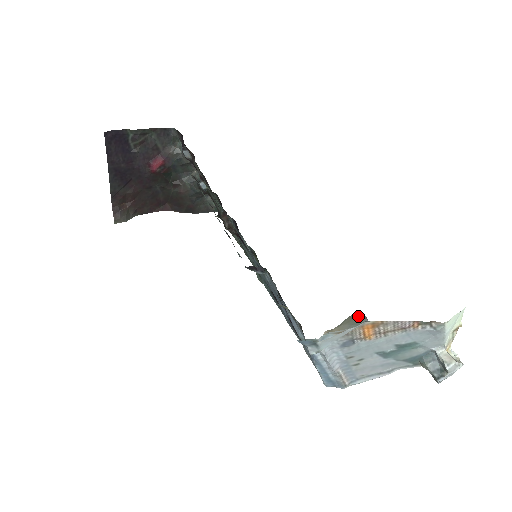
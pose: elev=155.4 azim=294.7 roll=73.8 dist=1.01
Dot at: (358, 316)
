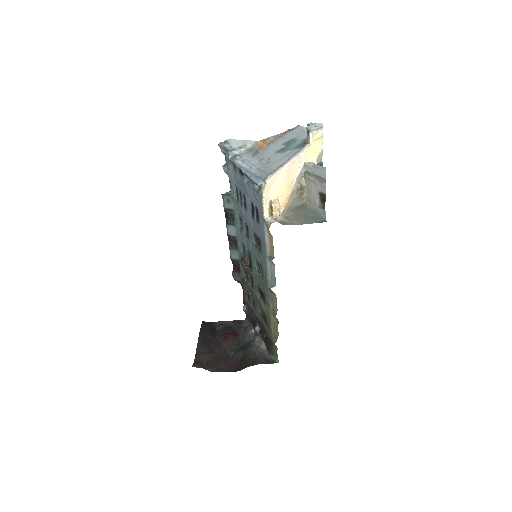
Dot at: (306, 208)
